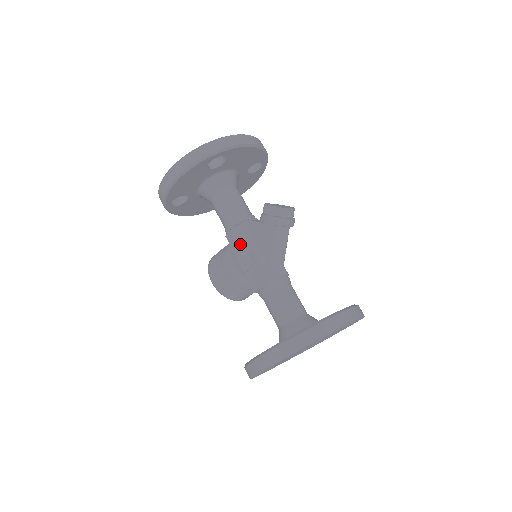
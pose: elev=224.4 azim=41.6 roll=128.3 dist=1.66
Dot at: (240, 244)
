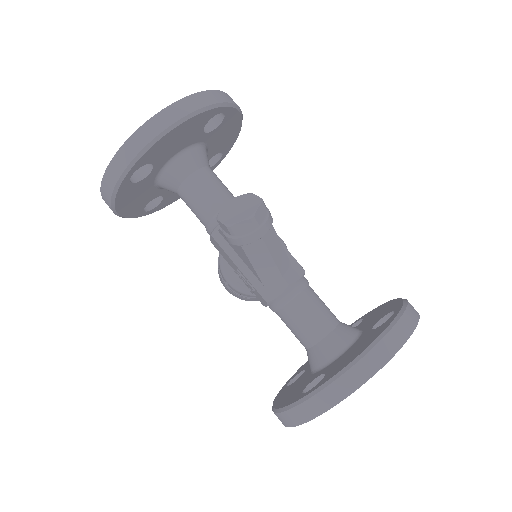
Dot at: (225, 256)
